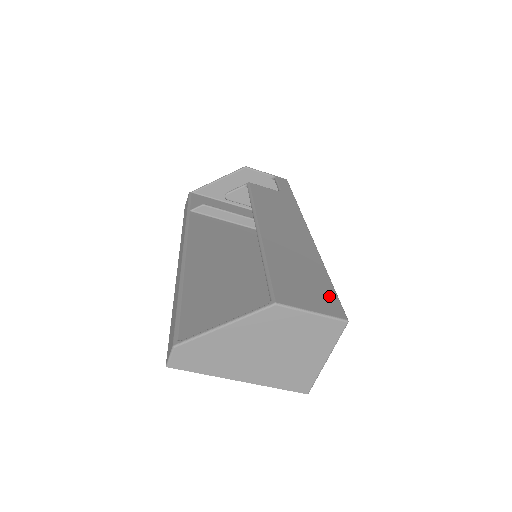
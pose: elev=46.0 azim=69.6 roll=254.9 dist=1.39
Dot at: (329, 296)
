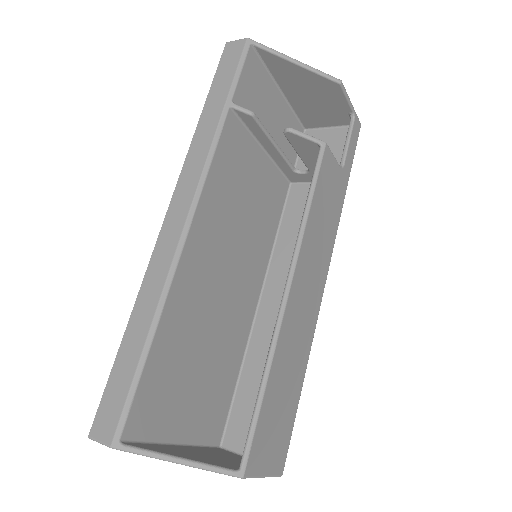
Dot at: (287, 436)
